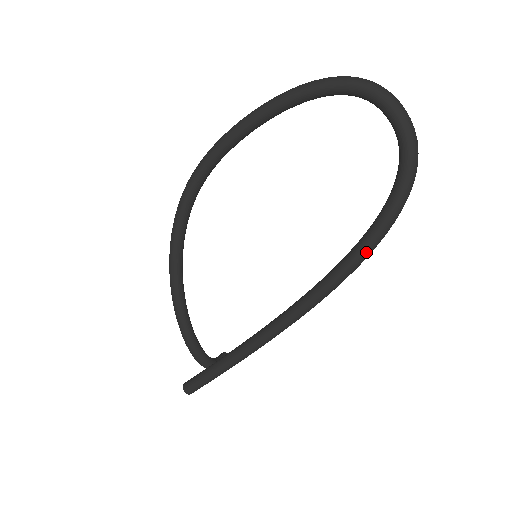
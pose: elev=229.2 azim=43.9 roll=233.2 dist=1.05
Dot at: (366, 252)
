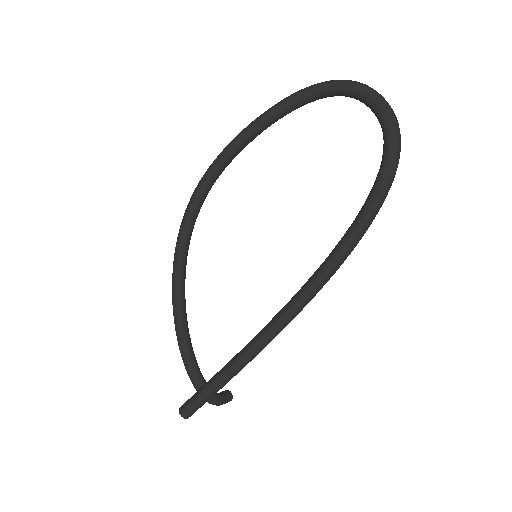
Dot at: (360, 229)
